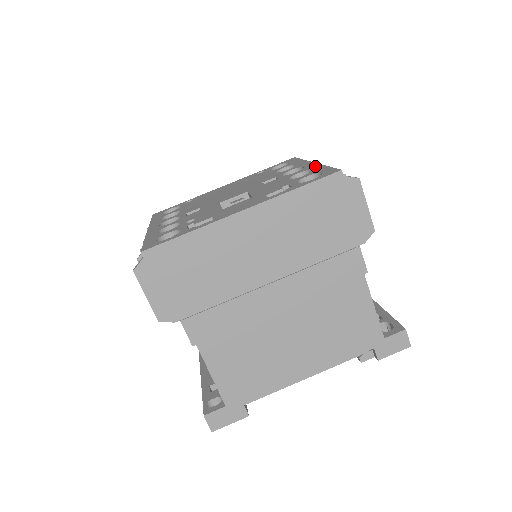
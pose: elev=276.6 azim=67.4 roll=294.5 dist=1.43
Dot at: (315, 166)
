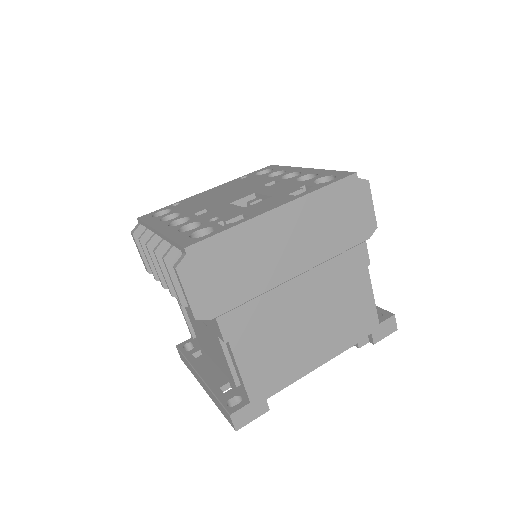
Dot at: (315, 170)
